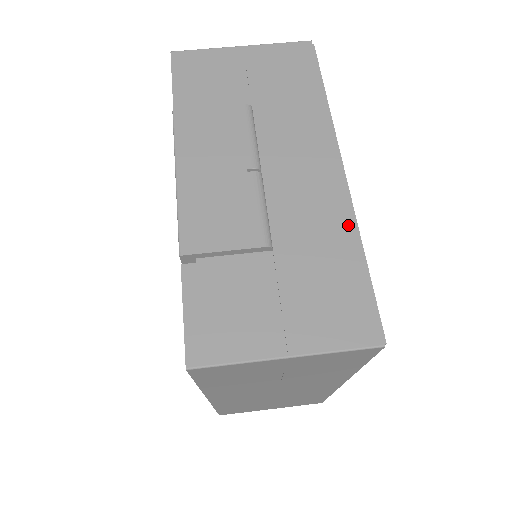
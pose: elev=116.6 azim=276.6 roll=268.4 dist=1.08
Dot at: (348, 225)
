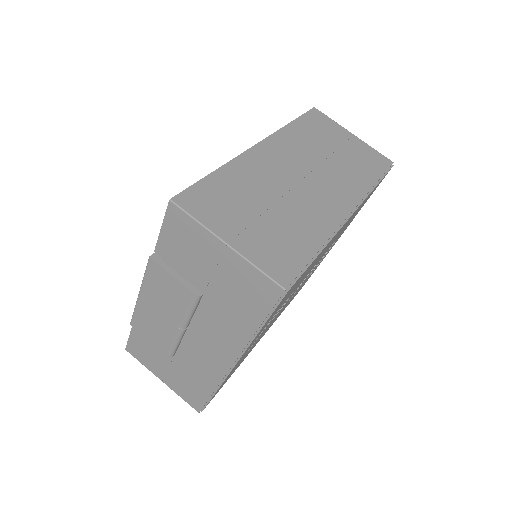
Dot at: (215, 382)
